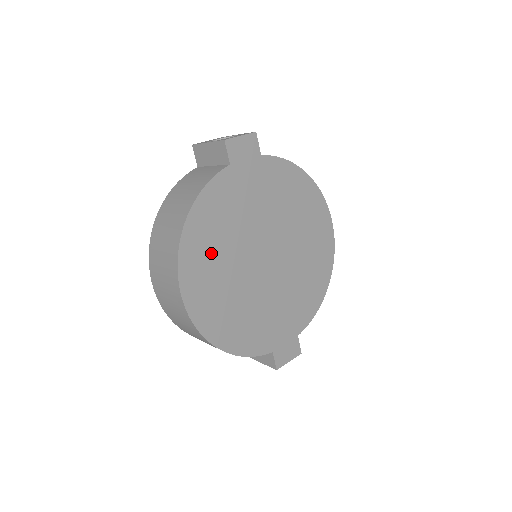
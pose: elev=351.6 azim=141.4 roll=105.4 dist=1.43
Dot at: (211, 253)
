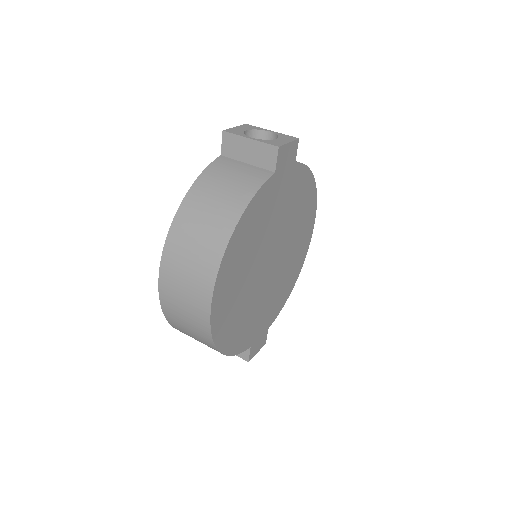
Dot at: (240, 263)
